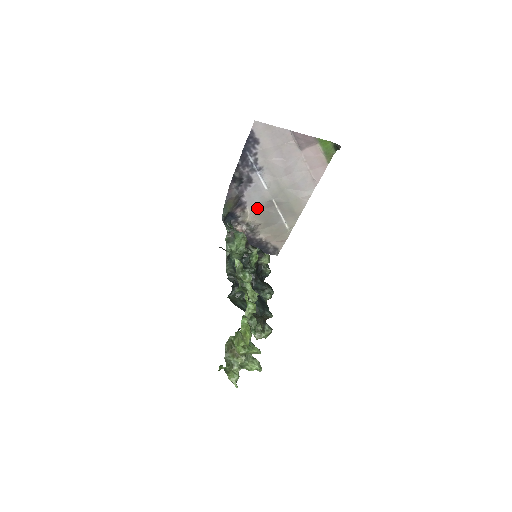
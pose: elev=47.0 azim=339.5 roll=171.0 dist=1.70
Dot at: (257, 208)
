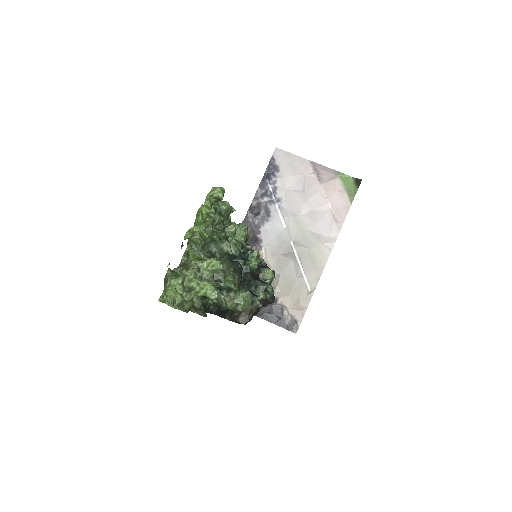
Dot at: (273, 251)
